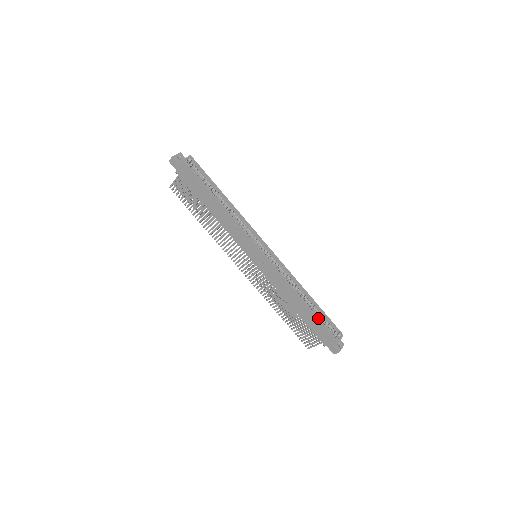
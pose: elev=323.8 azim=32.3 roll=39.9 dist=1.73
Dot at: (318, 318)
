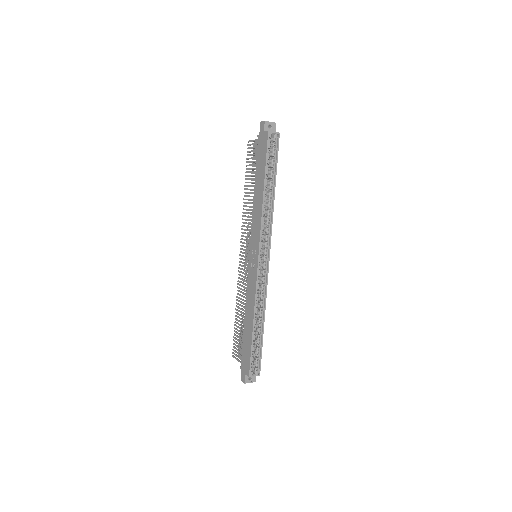
Dot at: (252, 346)
